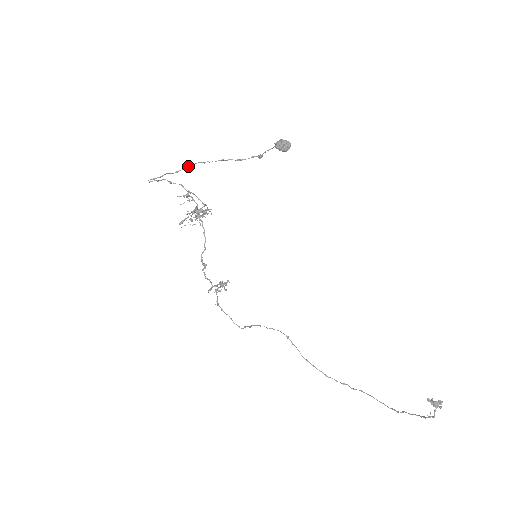
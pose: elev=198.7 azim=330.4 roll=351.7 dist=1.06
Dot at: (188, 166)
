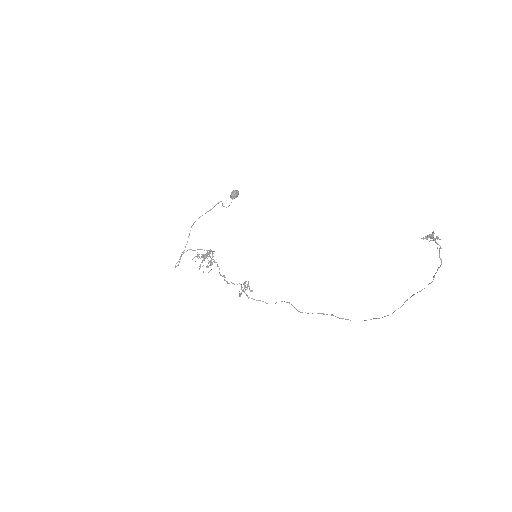
Dot at: (188, 237)
